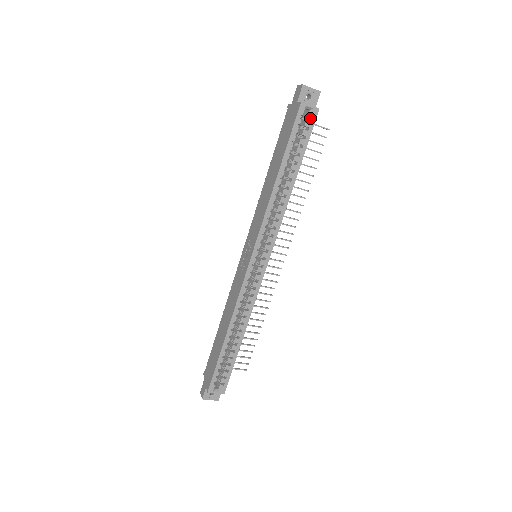
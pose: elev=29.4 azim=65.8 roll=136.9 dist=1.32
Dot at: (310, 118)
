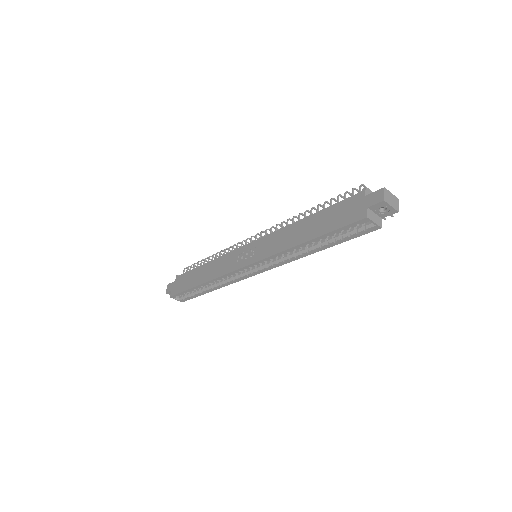
Dot at: (368, 227)
